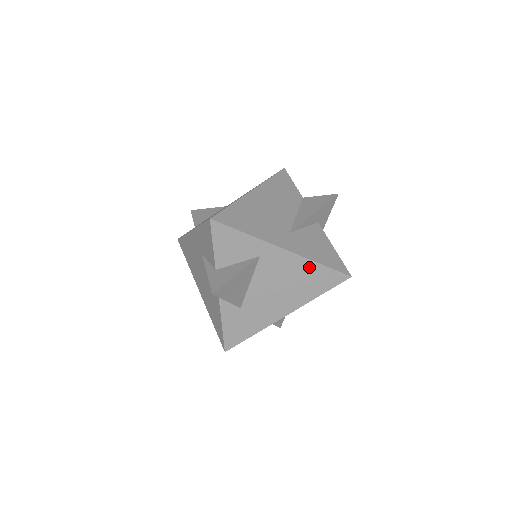
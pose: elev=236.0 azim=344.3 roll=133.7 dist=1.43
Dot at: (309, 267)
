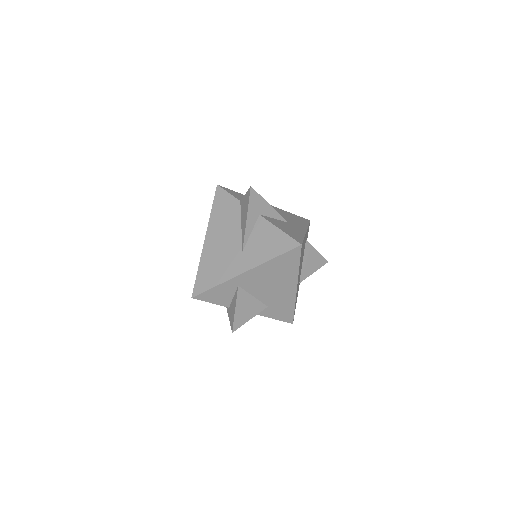
Dot at: (270, 265)
